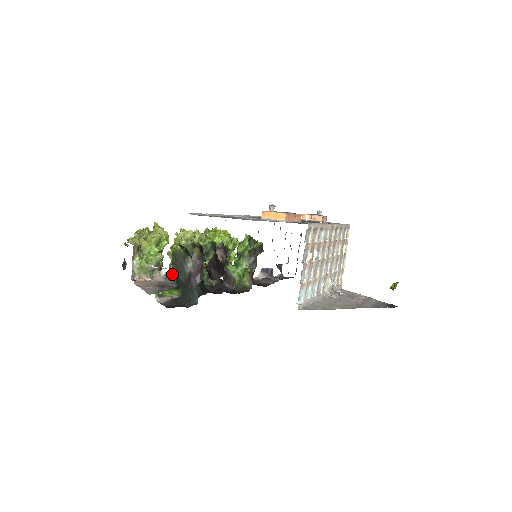
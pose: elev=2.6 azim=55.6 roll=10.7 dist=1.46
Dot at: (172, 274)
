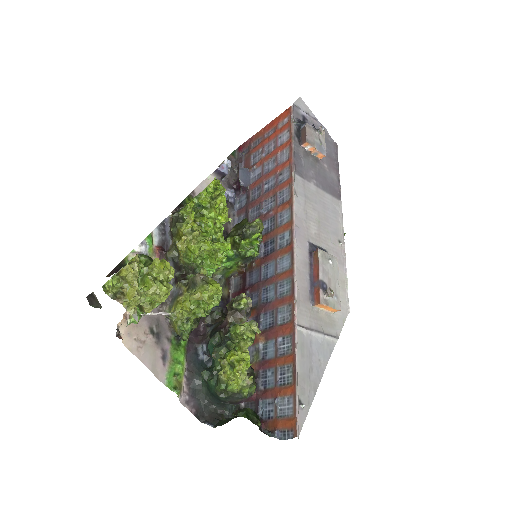
Dot at: (205, 381)
